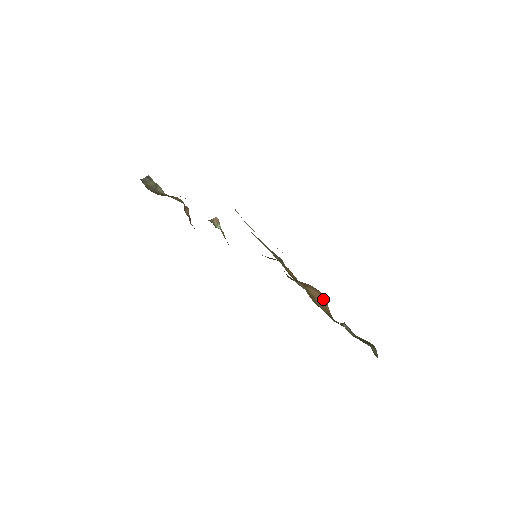
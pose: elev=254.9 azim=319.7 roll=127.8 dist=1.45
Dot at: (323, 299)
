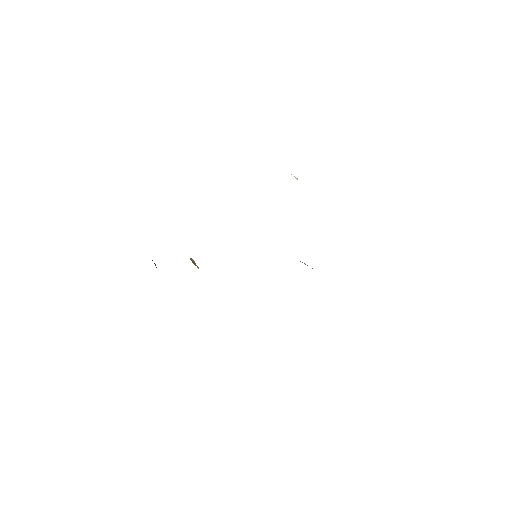
Dot at: occluded
